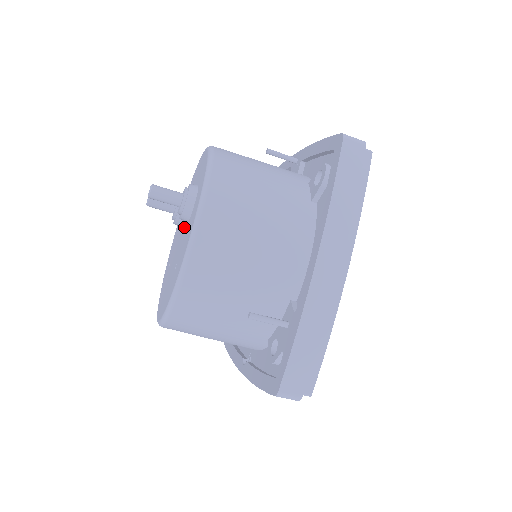
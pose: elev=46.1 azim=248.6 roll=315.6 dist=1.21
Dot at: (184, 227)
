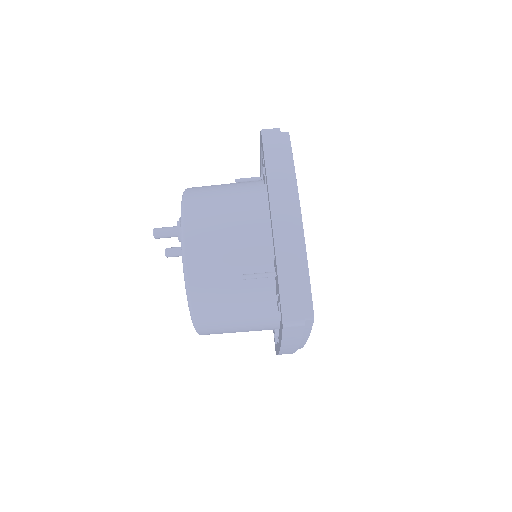
Dot at: occluded
